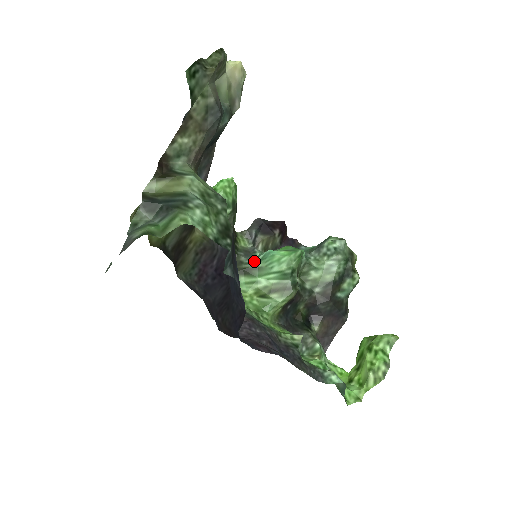
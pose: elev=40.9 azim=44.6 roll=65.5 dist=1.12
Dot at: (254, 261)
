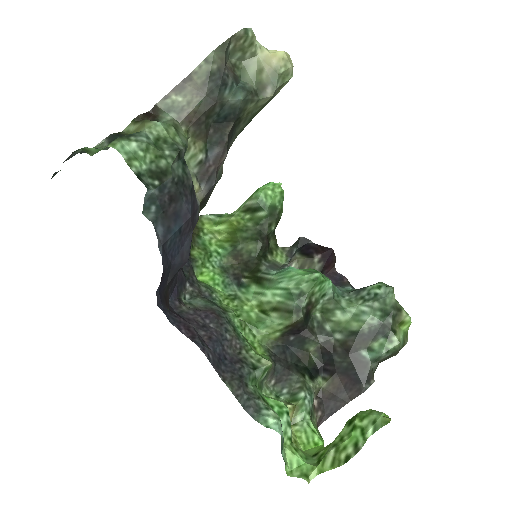
Dot at: (271, 272)
